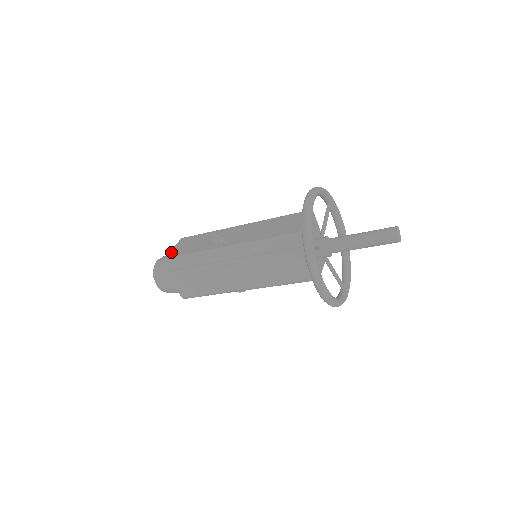
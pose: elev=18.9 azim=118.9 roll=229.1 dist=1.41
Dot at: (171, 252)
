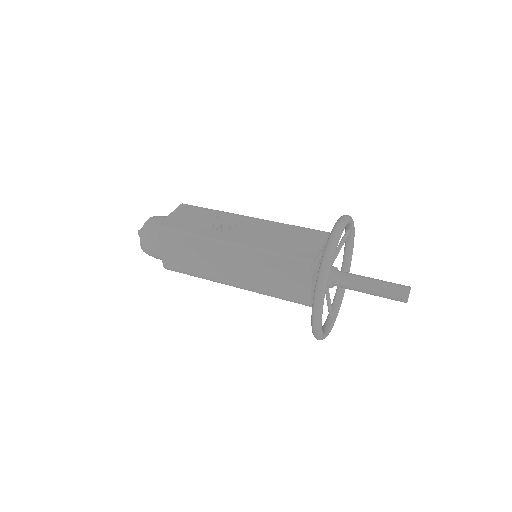
Dot at: (167, 220)
